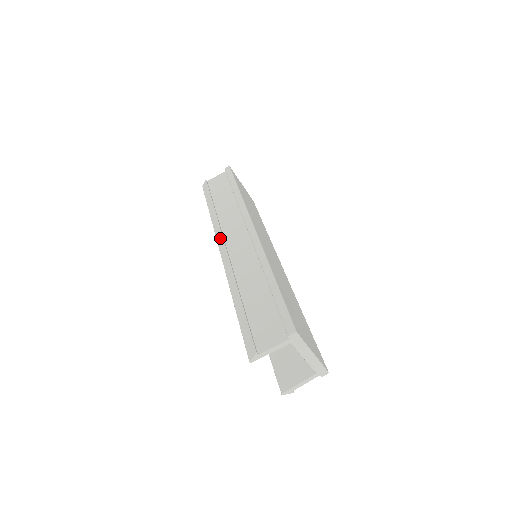
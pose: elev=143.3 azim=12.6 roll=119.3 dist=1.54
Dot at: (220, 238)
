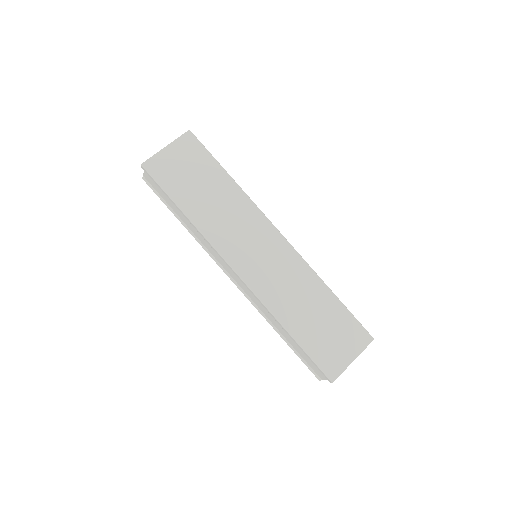
Dot at: (221, 267)
